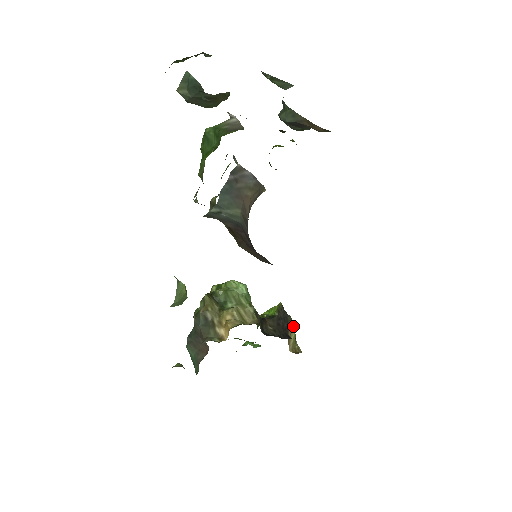
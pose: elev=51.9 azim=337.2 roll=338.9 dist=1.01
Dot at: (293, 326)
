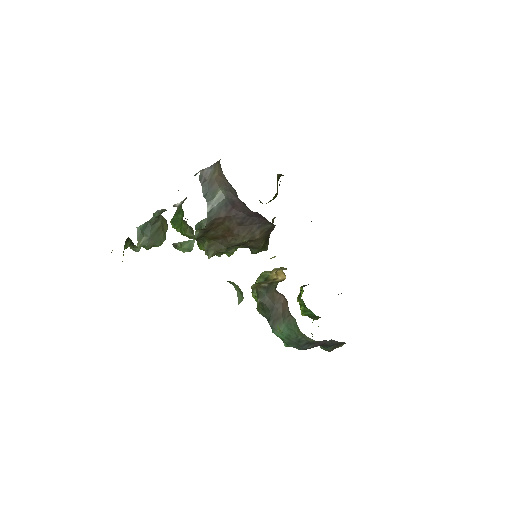
Dot at: occluded
